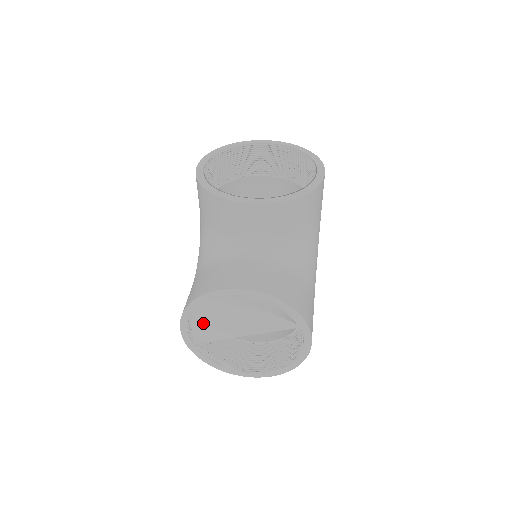
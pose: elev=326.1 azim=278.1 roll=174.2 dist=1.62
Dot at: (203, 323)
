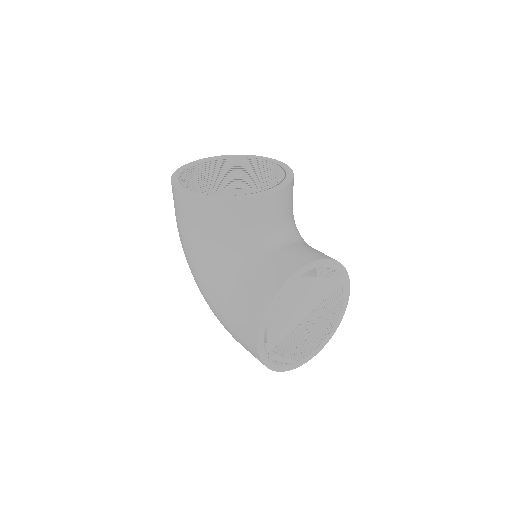
Dot at: (277, 323)
